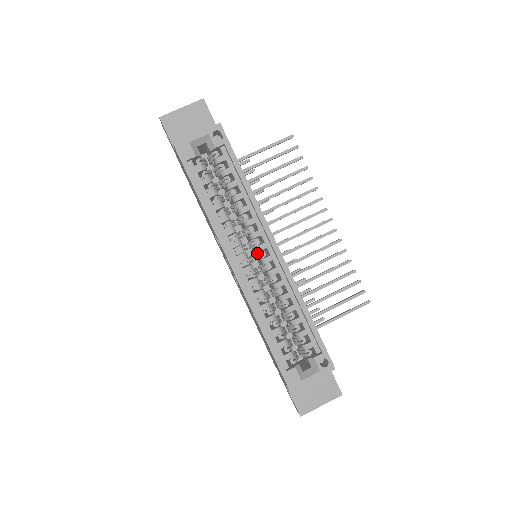
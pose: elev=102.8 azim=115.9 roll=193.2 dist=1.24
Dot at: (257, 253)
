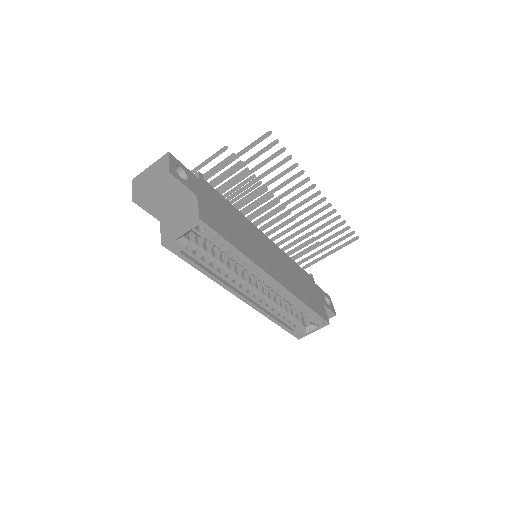
Dot at: occluded
